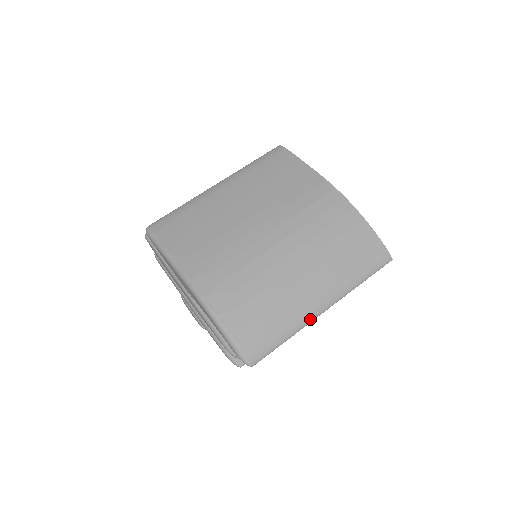
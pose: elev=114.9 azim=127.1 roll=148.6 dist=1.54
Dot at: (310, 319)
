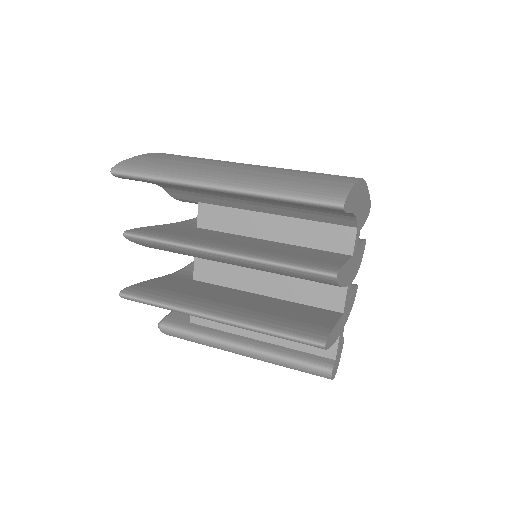
Dot at: (195, 180)
